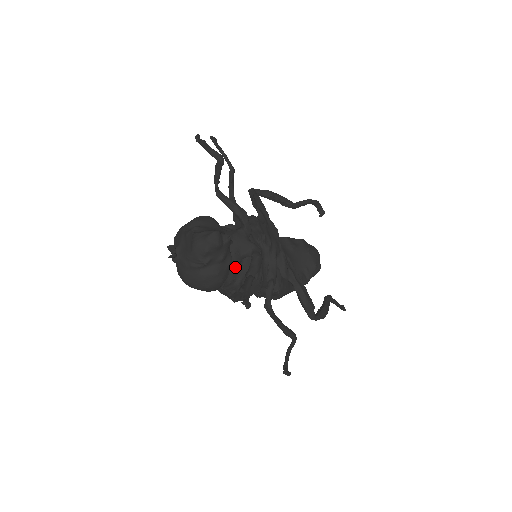
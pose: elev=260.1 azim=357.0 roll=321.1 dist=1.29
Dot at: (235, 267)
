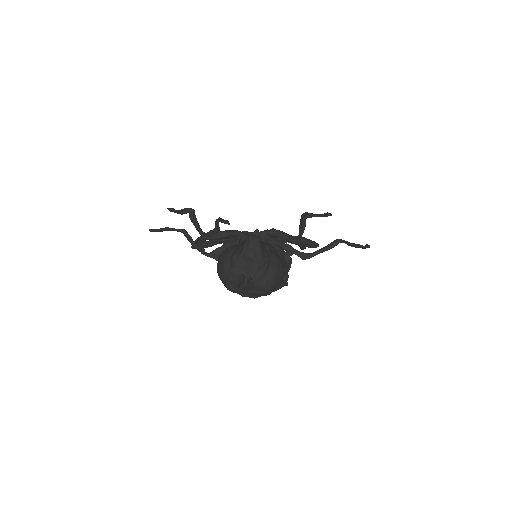
Dot at: occluded
